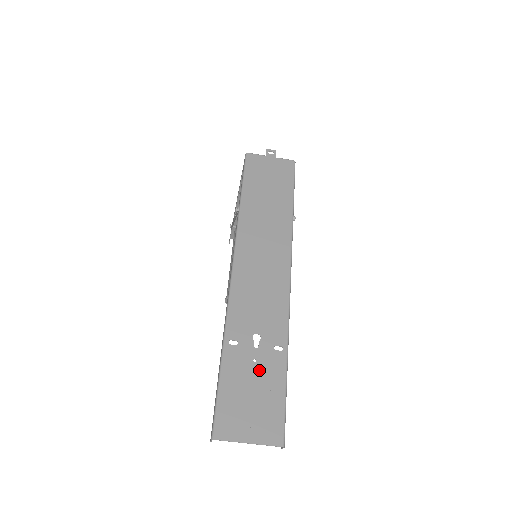
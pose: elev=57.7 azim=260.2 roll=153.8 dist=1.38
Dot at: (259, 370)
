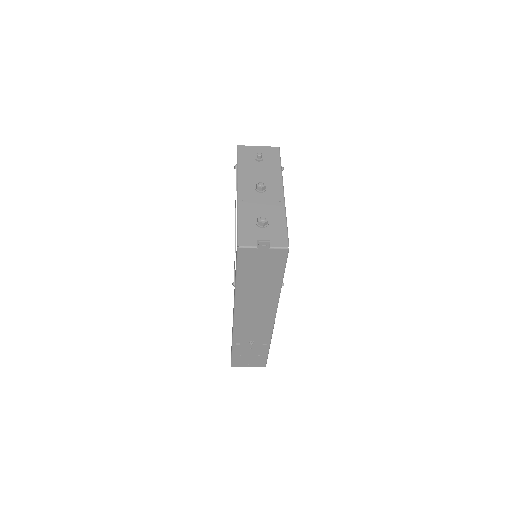
Dot at: (253, 351)
